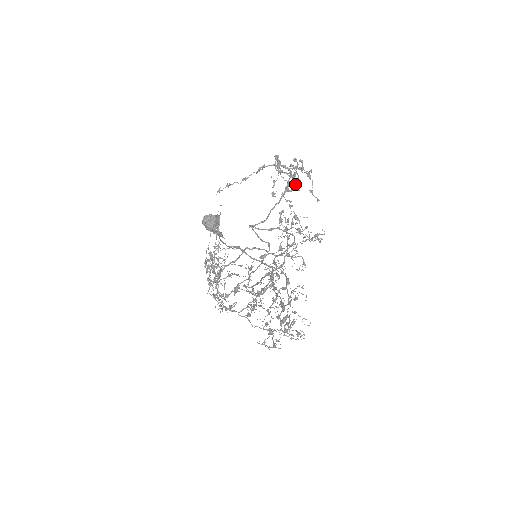
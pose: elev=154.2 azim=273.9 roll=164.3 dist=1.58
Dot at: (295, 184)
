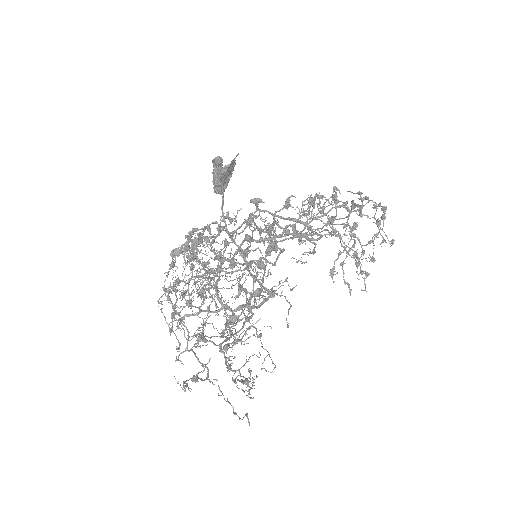
Dot at: (360, 208)
